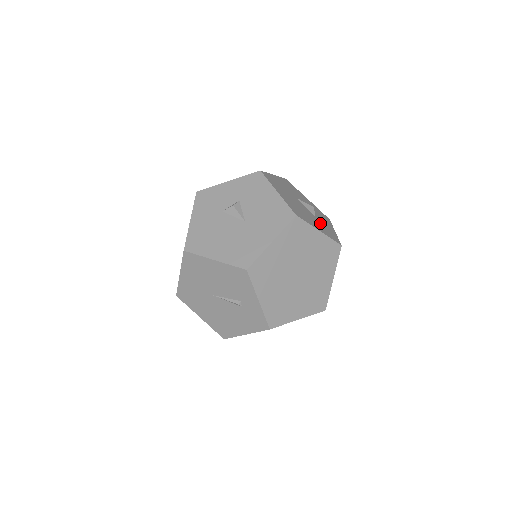
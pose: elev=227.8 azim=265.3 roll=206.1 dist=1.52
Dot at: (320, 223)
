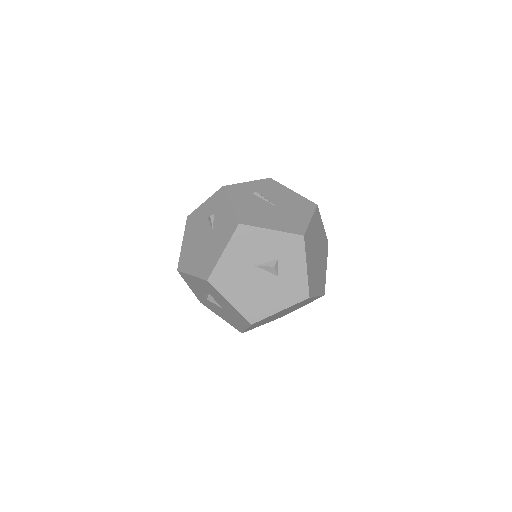
Dot at: (284, 285)
